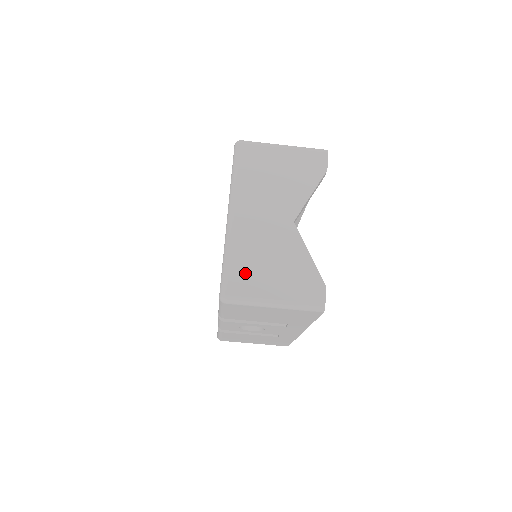
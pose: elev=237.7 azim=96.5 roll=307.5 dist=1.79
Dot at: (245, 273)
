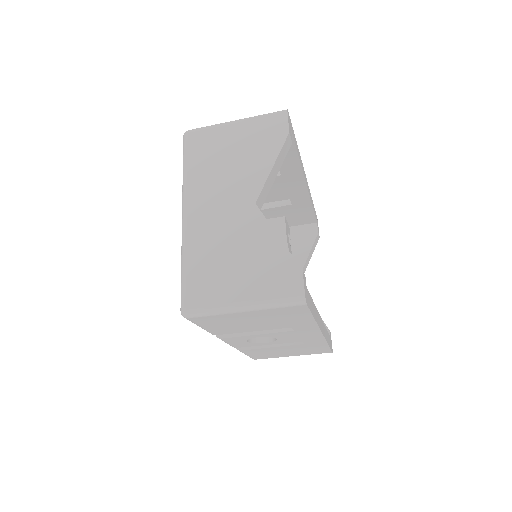
Dot at: (204, 277)
